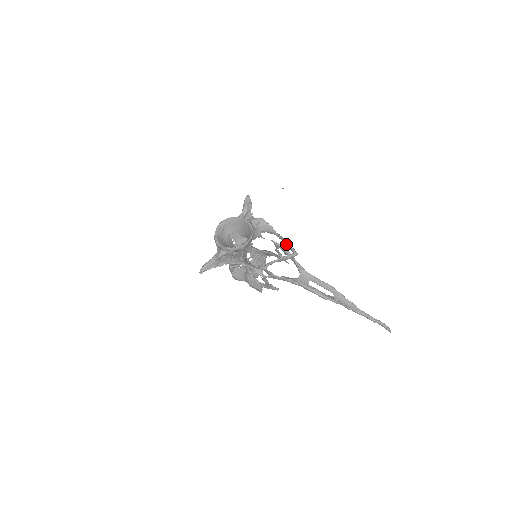
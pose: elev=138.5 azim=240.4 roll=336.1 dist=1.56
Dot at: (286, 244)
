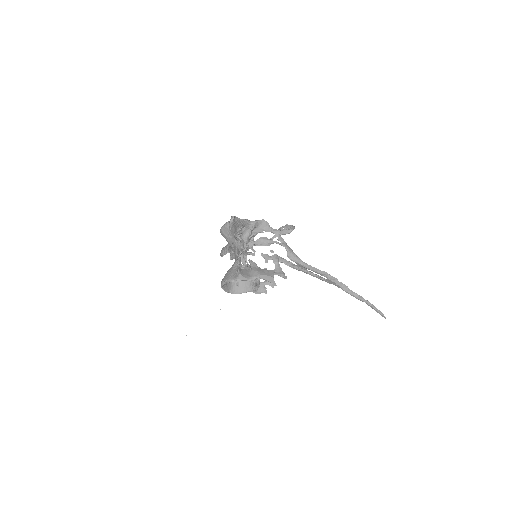
Dot at: (282, 230)
